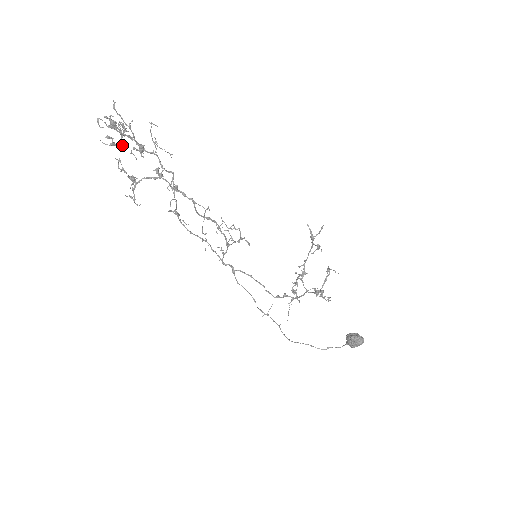
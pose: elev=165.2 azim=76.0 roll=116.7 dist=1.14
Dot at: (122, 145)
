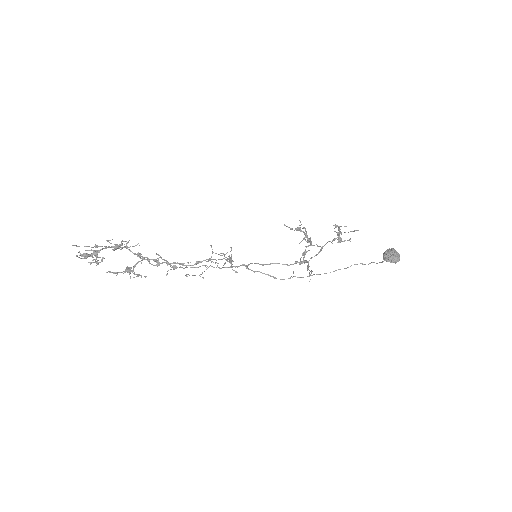
Dot at: (104, 258)
